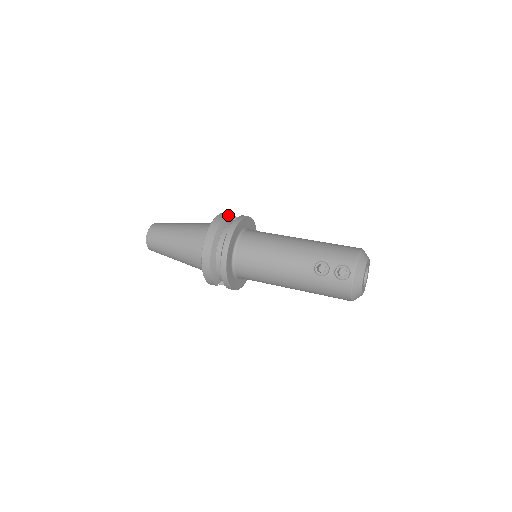
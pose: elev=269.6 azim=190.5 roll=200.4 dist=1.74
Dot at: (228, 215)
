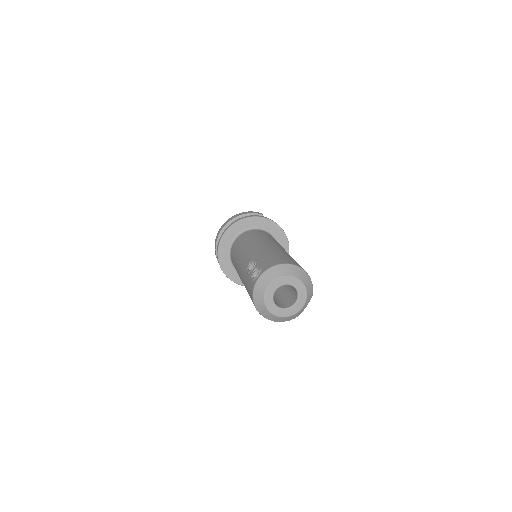
Dot at: (259, 214)
